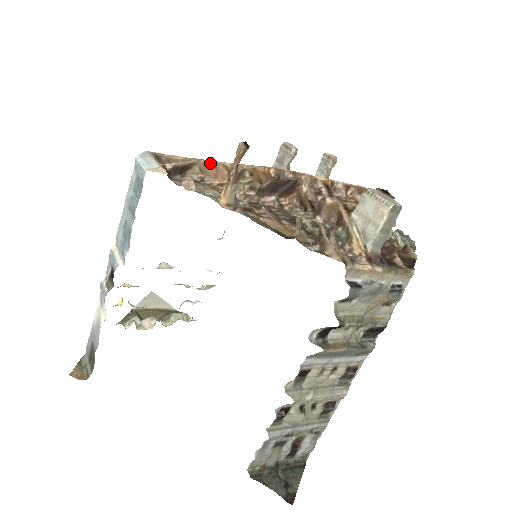
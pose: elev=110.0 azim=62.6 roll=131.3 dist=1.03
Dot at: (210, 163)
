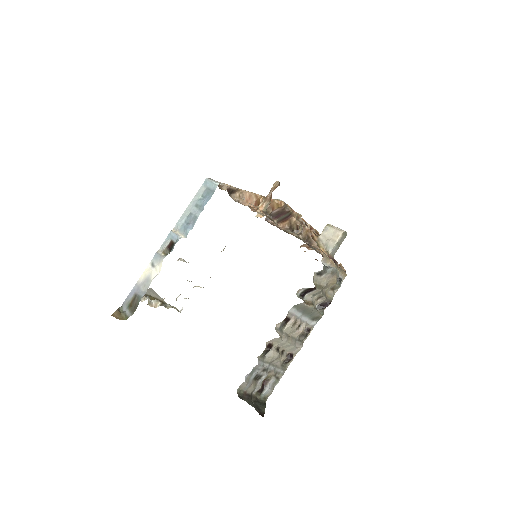
Dot at: (248, 192)
